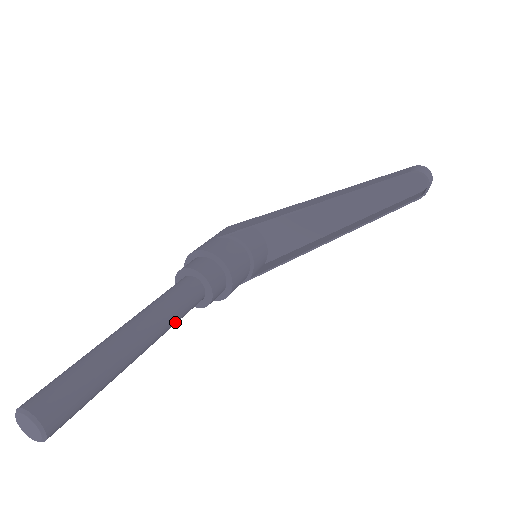
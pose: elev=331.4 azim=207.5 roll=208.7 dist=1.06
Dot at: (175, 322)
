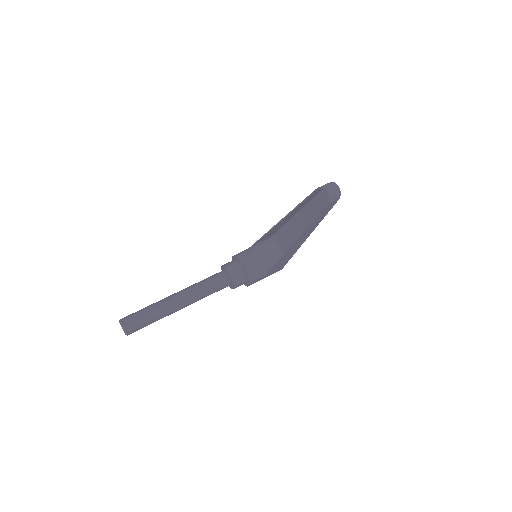
Dot at: (205, 294)
